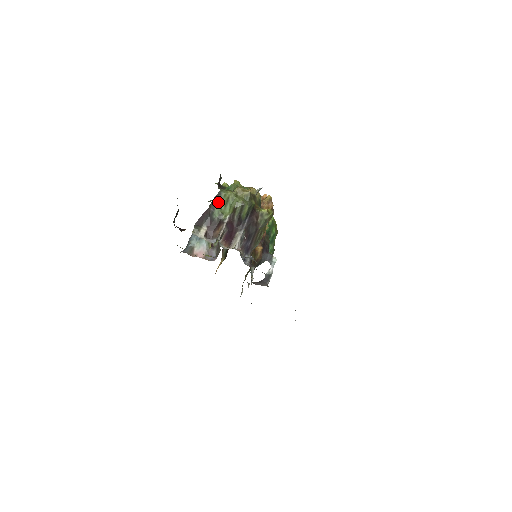
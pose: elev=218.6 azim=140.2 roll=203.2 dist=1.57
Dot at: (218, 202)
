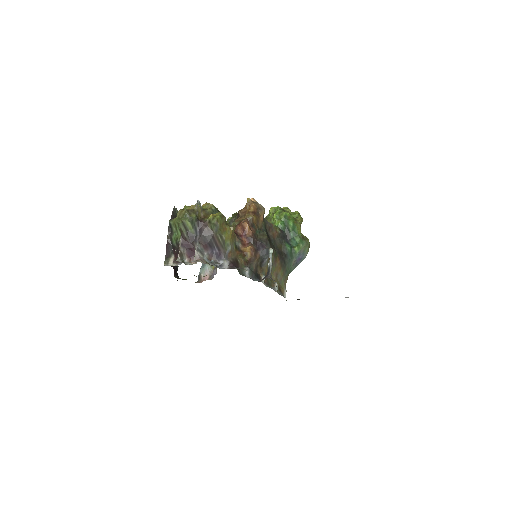
Dot at: (173, 231)
